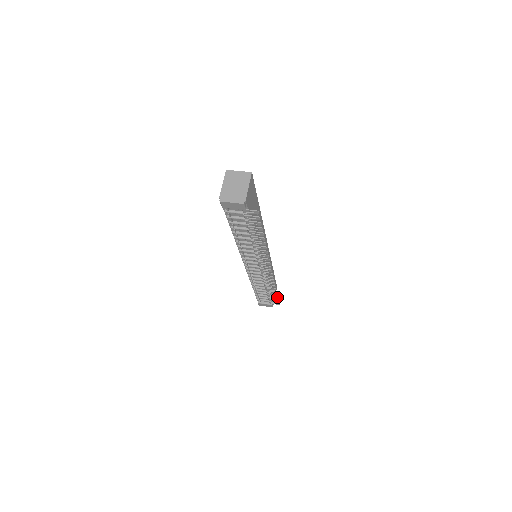
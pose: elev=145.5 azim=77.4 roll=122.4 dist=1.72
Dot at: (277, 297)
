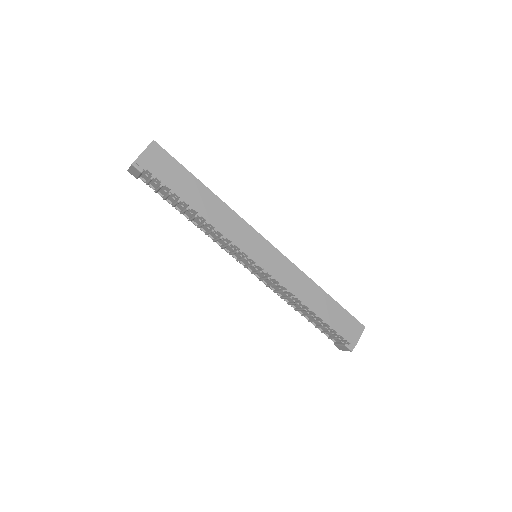
Dot at: (329, 325)
